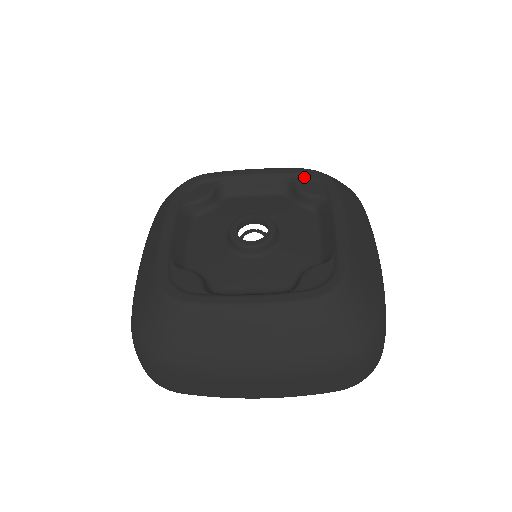
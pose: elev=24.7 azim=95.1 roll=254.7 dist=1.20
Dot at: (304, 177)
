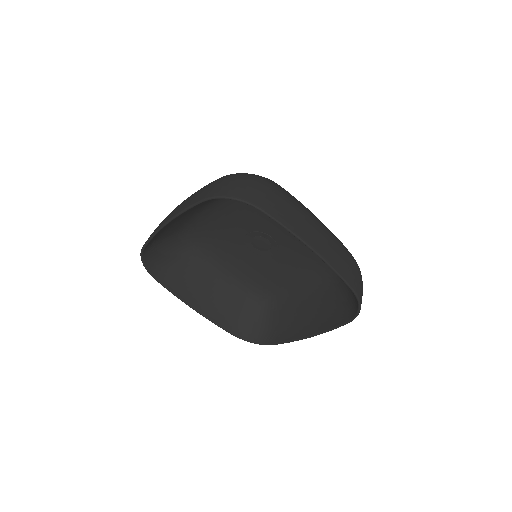
Dot at: occluded
